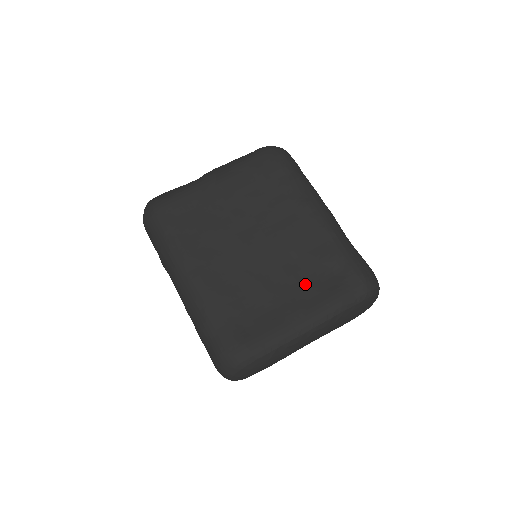
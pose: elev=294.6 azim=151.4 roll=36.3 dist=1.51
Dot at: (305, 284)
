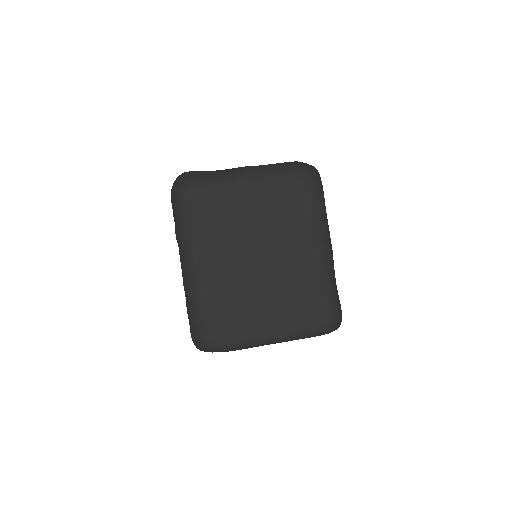
Dot at: (284, 305)
